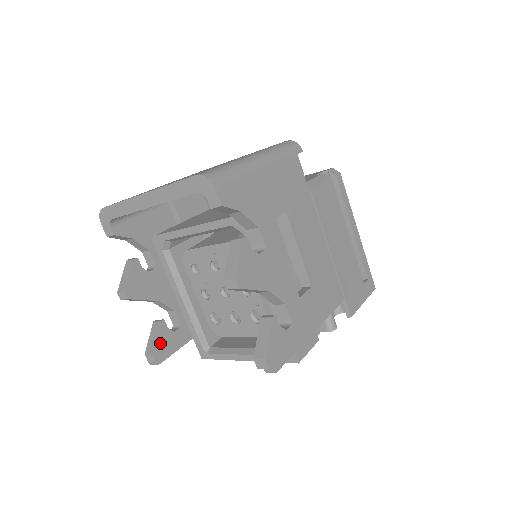
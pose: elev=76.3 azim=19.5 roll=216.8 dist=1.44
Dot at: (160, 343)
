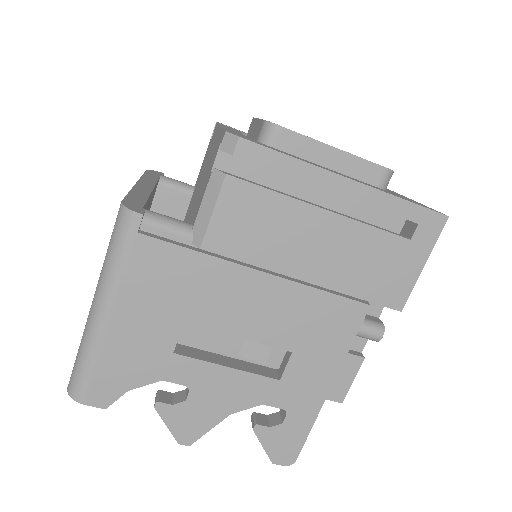
Dot at: occluded
